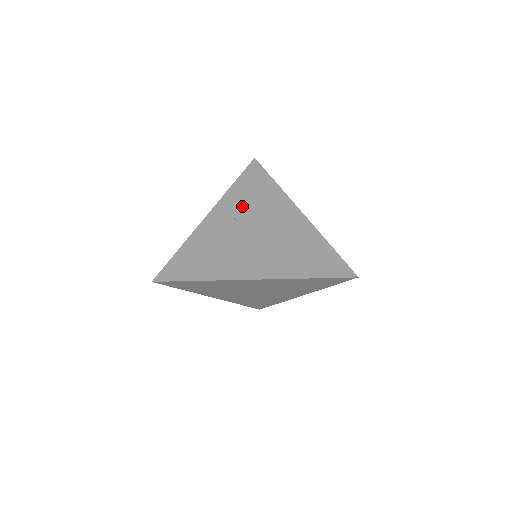
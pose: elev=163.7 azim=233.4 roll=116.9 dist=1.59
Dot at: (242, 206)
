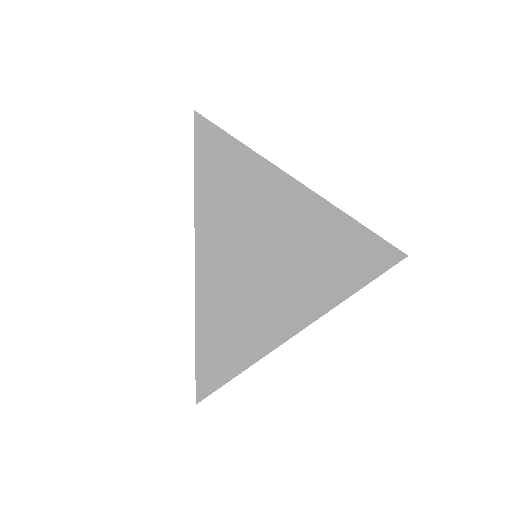
Dot at: occluded
